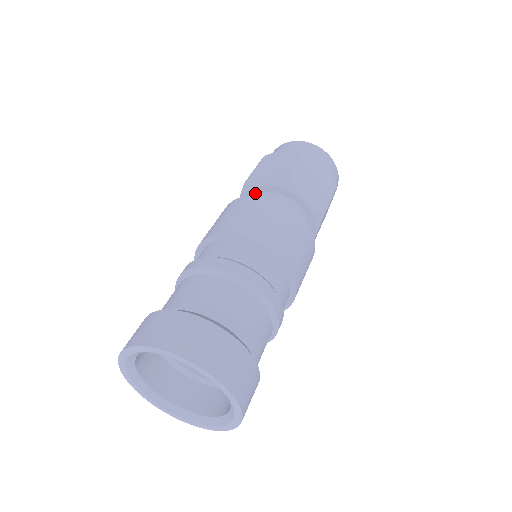
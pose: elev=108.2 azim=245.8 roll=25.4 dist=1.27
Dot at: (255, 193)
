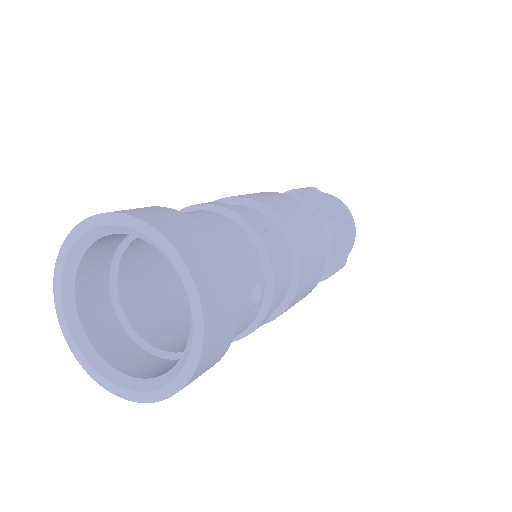
Dot at: occluded
